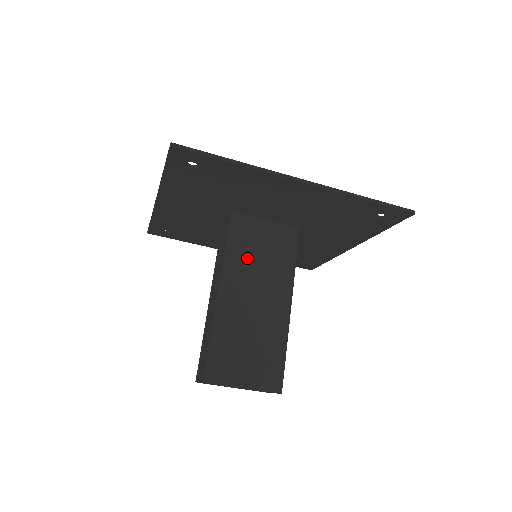
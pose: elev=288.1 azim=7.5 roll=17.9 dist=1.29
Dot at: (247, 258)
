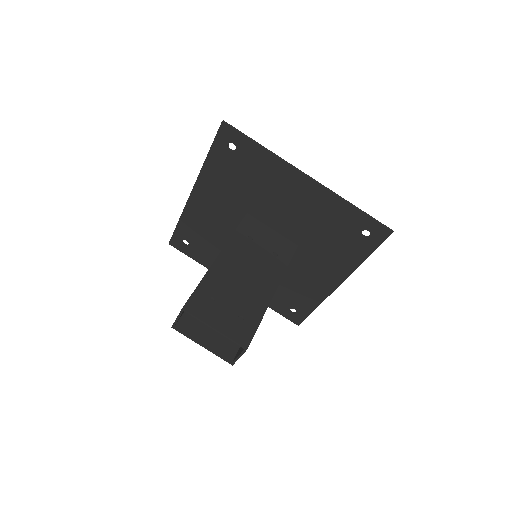
Dot at: (249, 245)
